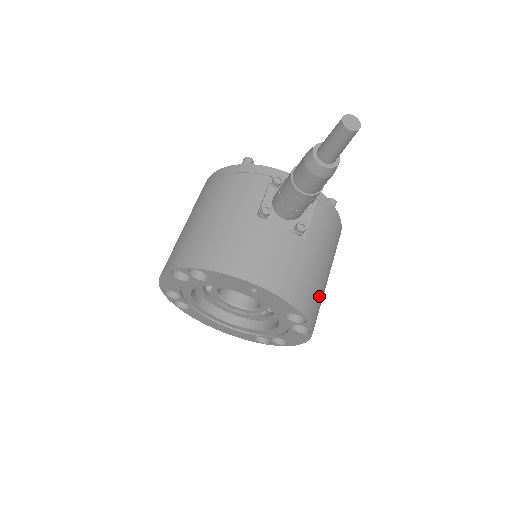
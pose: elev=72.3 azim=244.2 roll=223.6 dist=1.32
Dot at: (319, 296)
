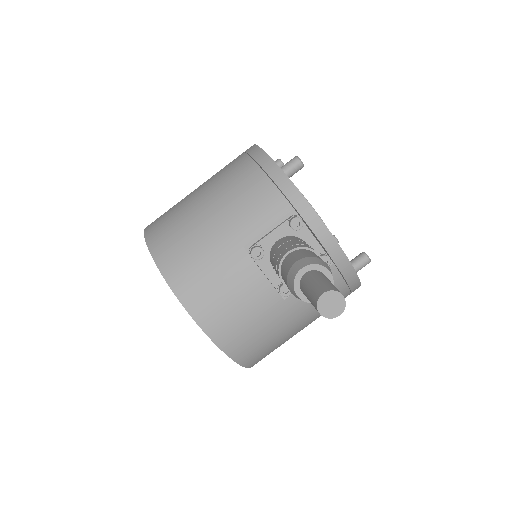
Dot at: (275, 346)
